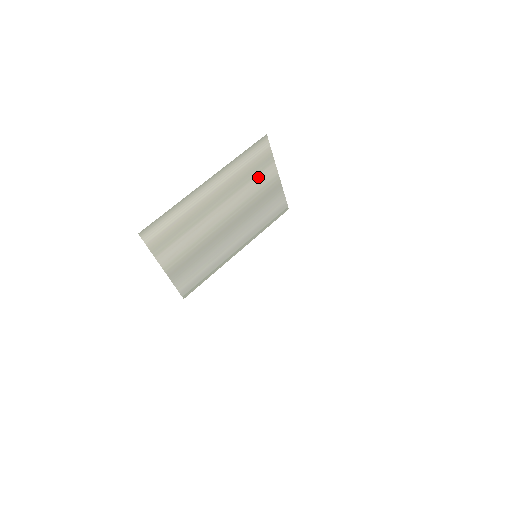
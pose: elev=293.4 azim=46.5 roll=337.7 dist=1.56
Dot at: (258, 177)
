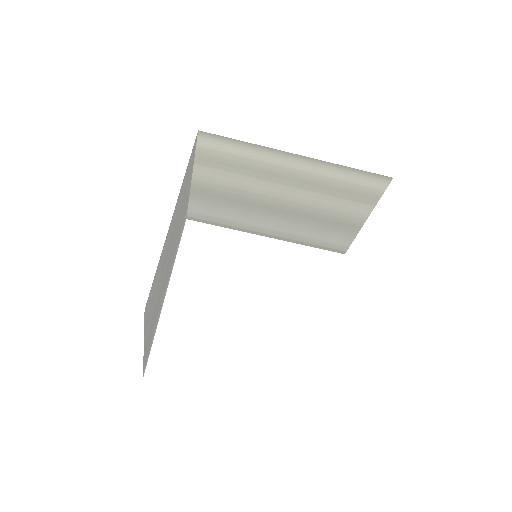
Dot at: (347, 202)
